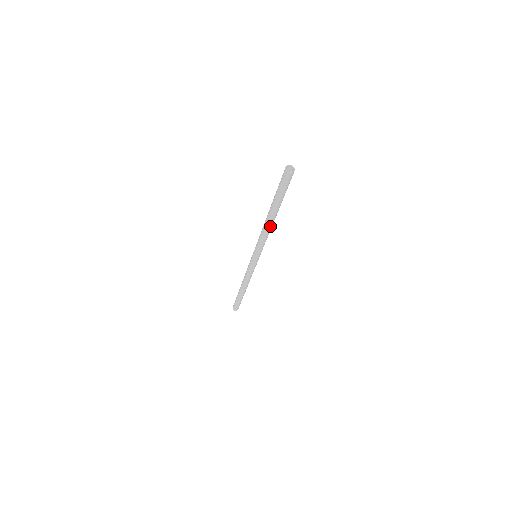
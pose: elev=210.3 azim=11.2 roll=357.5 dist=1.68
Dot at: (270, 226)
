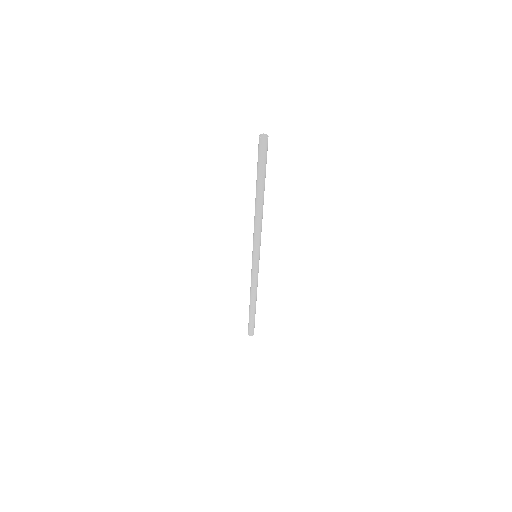
Dot at: (262, 211)
